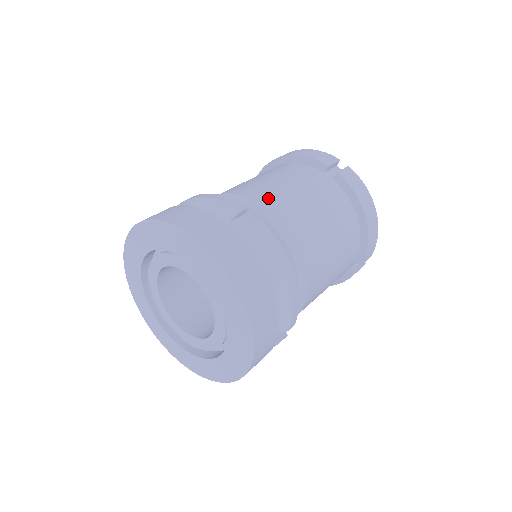
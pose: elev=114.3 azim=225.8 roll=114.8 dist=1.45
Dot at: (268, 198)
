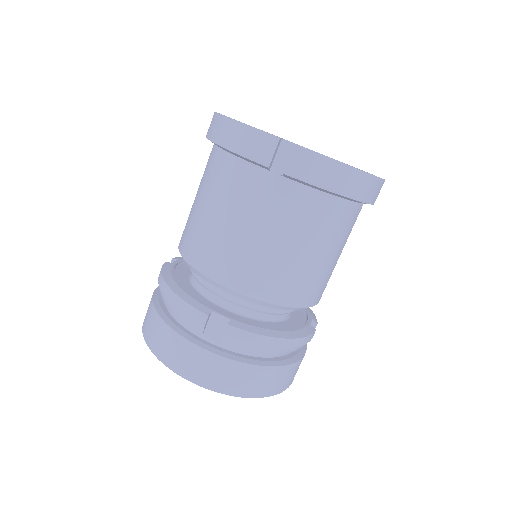
Dot at: (223, 270)
